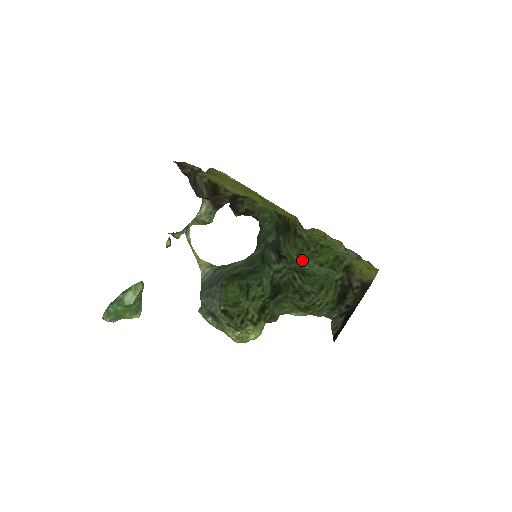
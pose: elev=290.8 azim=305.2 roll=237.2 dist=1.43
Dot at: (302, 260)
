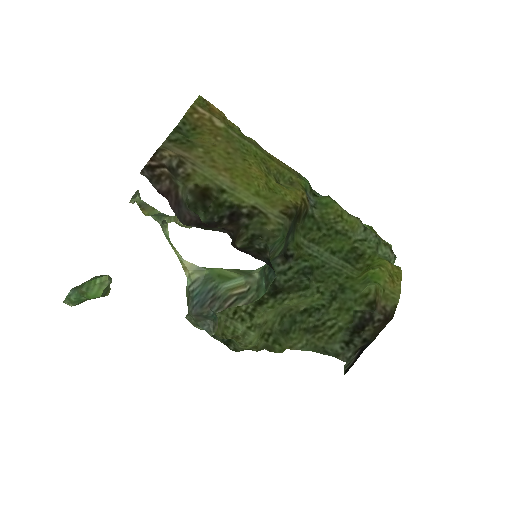
Dot at: (310, 243)
